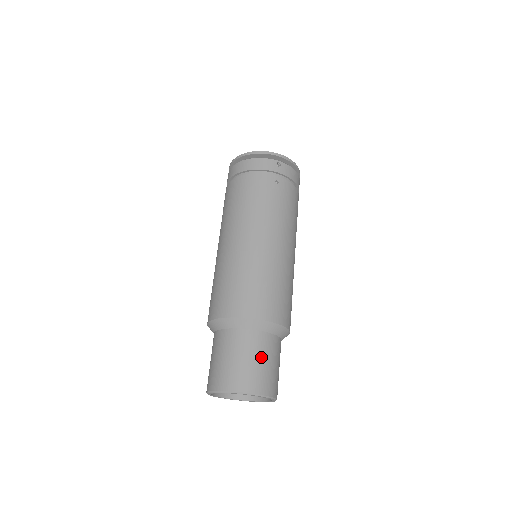
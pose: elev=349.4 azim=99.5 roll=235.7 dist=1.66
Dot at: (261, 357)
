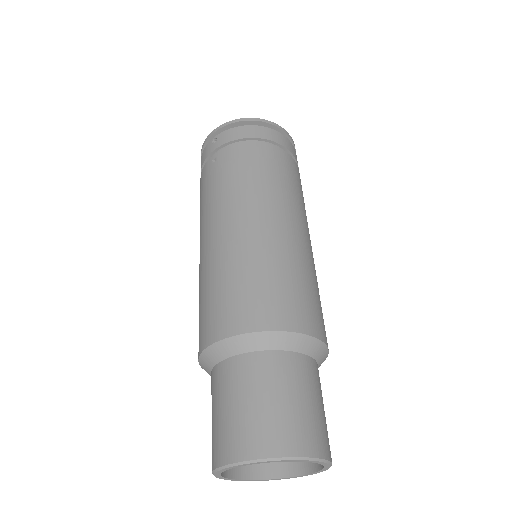
Dot at: (323, 404)
